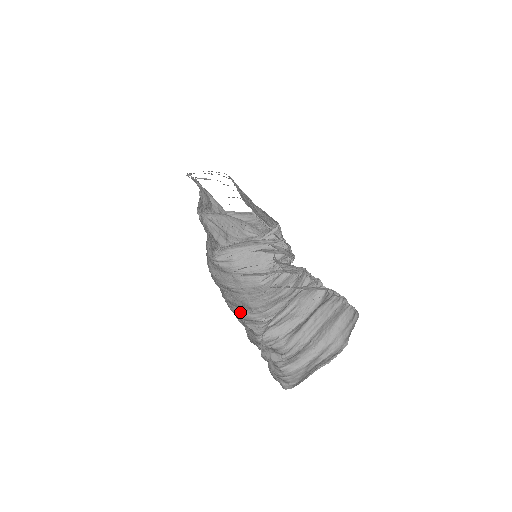
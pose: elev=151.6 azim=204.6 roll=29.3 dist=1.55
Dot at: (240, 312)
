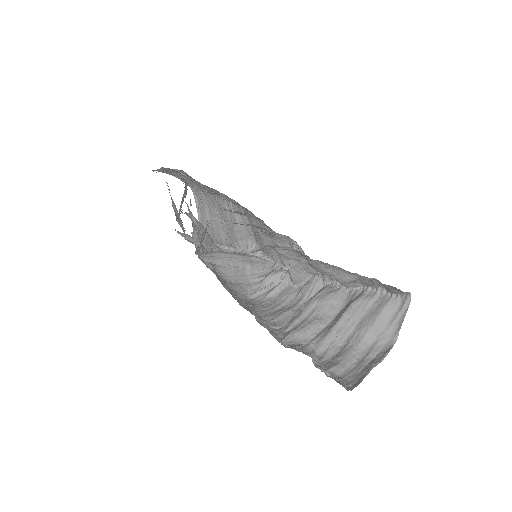
Dot at: (253, 310)
